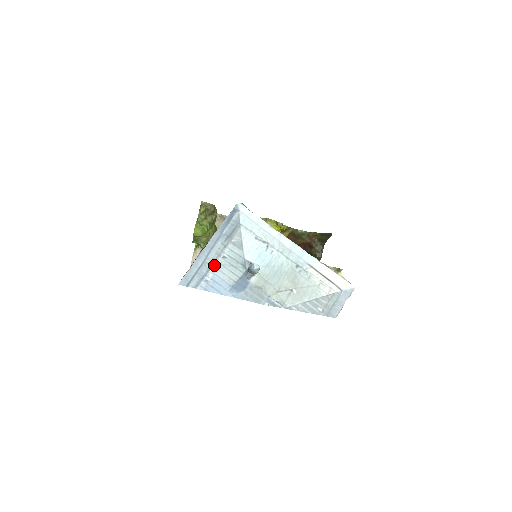
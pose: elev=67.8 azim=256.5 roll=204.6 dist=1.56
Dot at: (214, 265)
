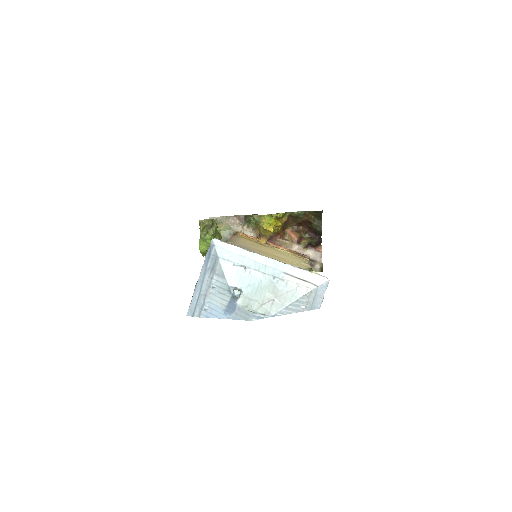
Dot at: (207, 296)
